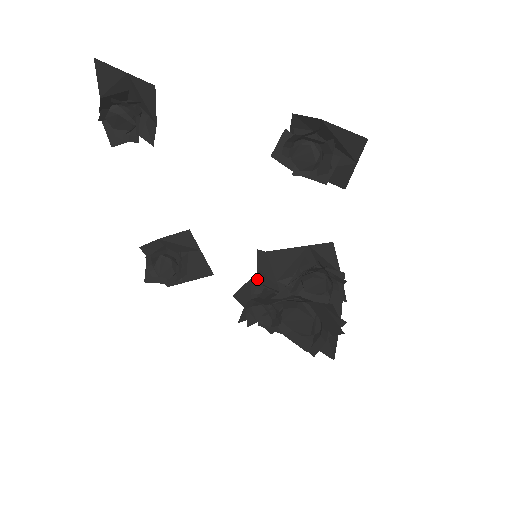
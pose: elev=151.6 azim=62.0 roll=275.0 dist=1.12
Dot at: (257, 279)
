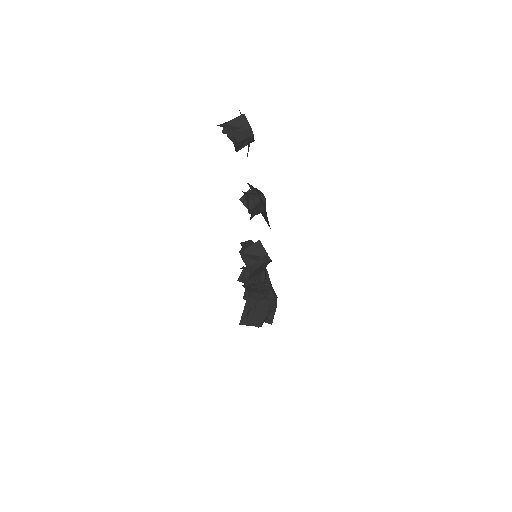
Dot at: occluded
